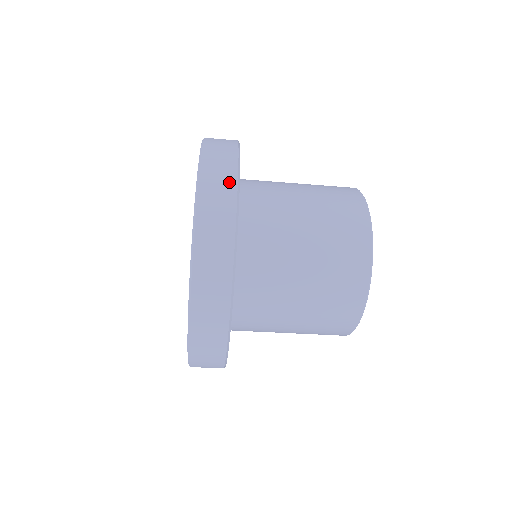
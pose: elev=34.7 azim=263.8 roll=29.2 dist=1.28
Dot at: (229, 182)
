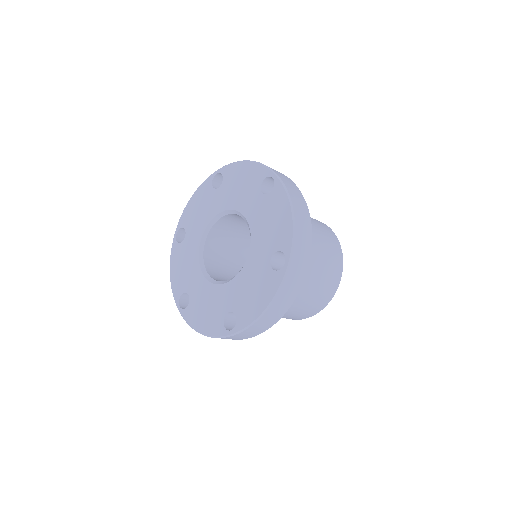
Dot at: (302, 274)
